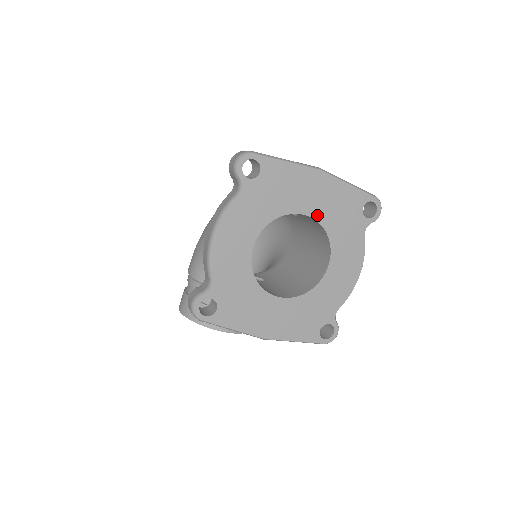
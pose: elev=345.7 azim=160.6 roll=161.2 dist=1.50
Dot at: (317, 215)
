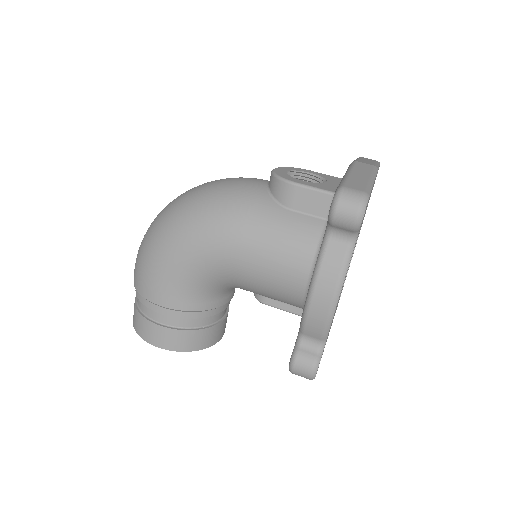
Dot at: occluded
